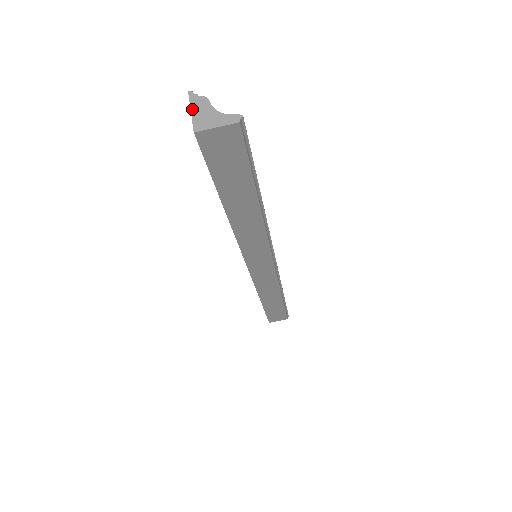
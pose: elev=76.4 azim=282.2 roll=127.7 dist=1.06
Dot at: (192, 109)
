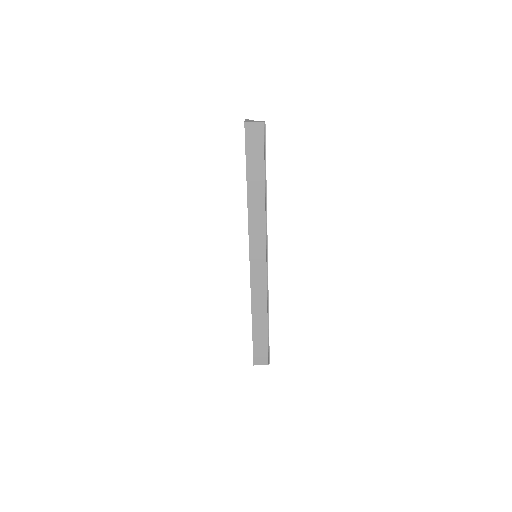
Dot at: (245, 121)
